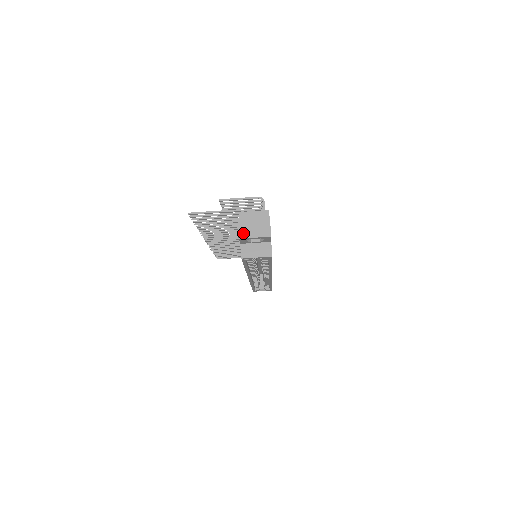
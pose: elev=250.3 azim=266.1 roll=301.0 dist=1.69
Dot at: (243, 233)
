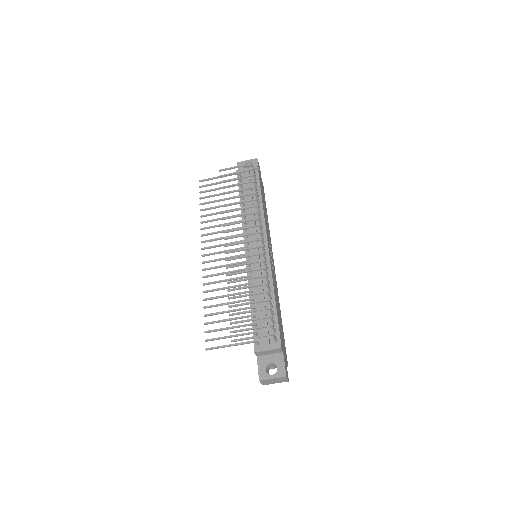
Dot at: (265, 384)
